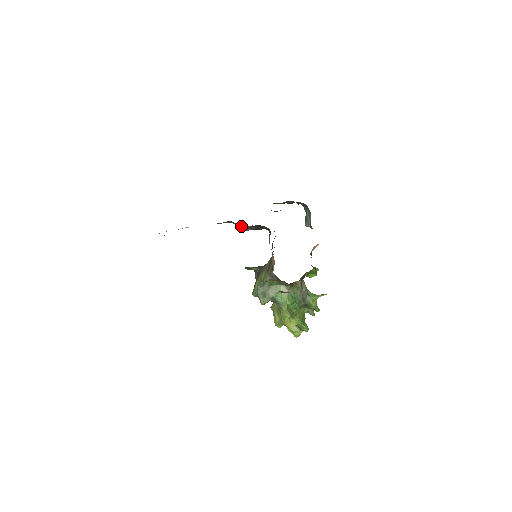
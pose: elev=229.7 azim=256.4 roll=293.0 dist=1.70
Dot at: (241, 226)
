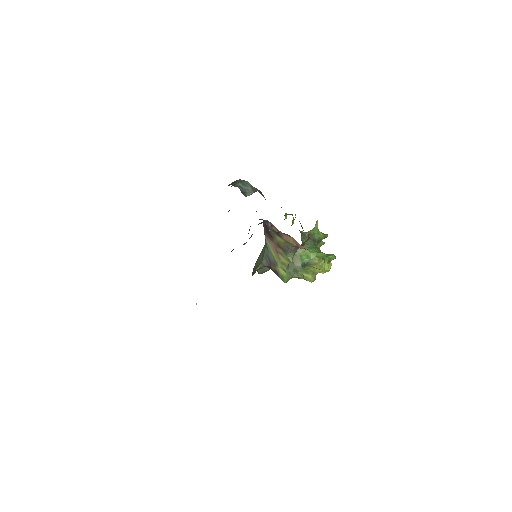
Dot at: occluded
